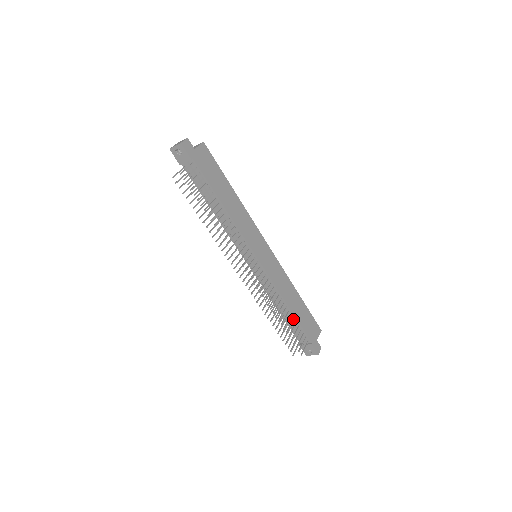
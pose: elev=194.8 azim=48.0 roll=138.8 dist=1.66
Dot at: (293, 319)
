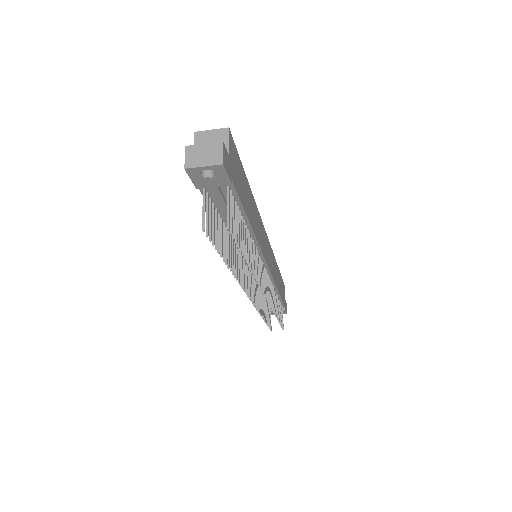
Dot at: (278, 299)
